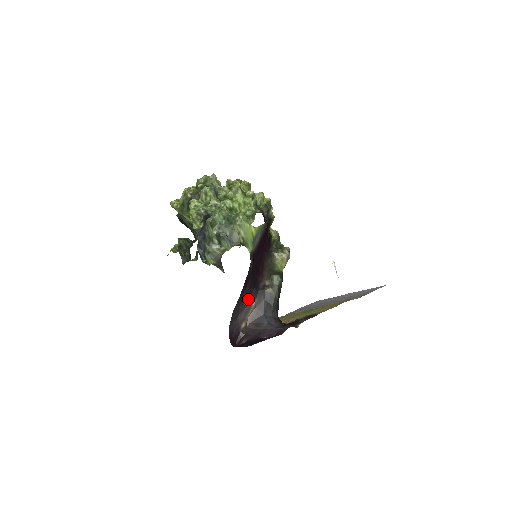
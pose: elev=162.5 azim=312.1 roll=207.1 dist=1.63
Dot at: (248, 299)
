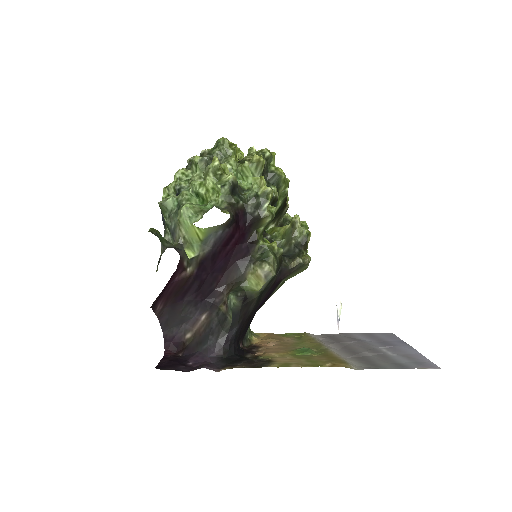
Dot at: (195, 309)
